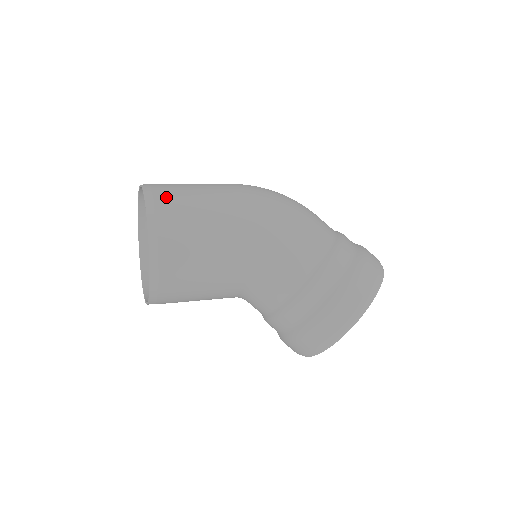
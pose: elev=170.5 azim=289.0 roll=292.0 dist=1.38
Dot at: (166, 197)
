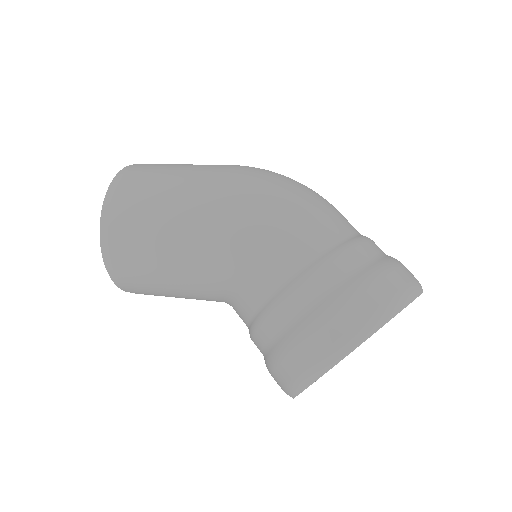
Dot at: (133, 179)
